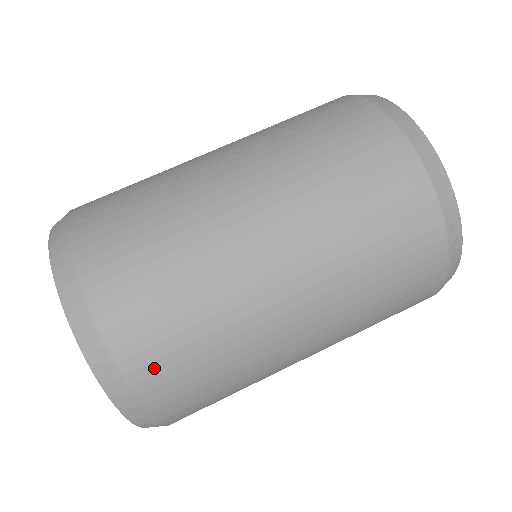
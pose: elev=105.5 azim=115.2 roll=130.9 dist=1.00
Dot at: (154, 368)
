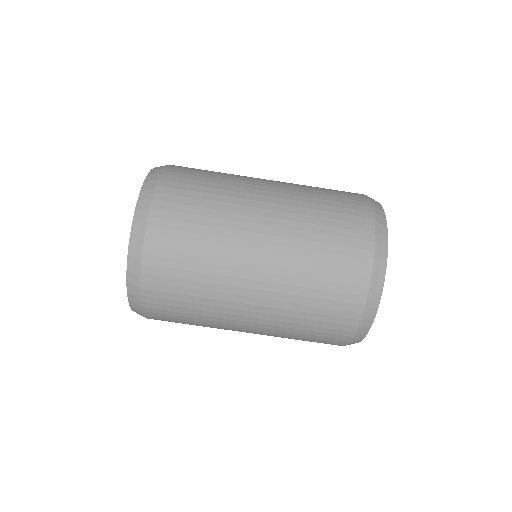
Dot at: (159, 301)
